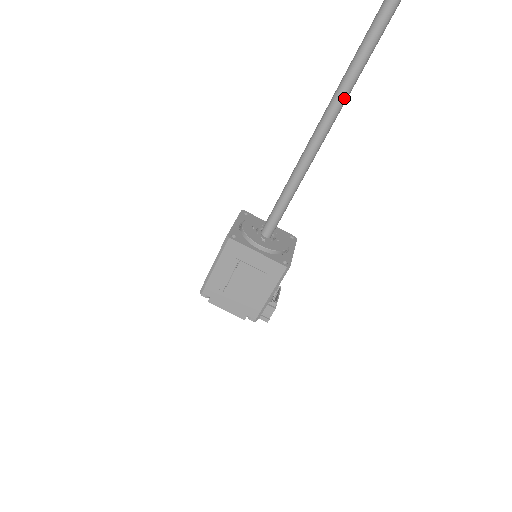
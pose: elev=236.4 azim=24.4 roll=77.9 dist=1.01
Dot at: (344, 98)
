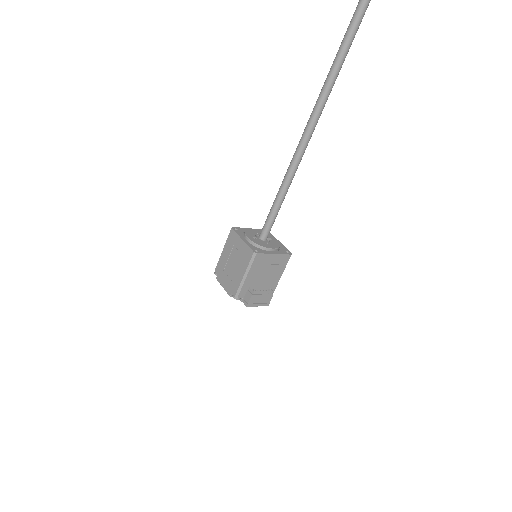
Dot at: (305, 137)
